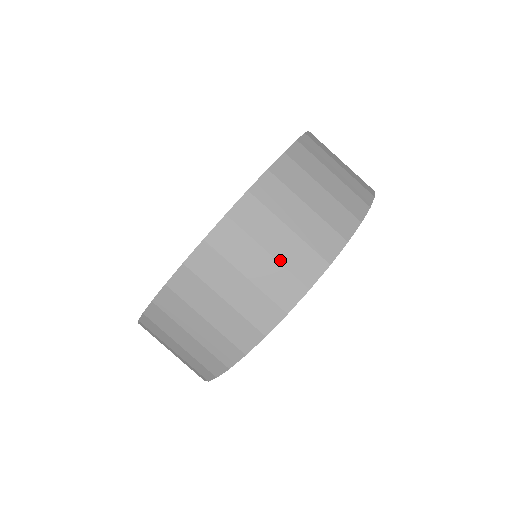
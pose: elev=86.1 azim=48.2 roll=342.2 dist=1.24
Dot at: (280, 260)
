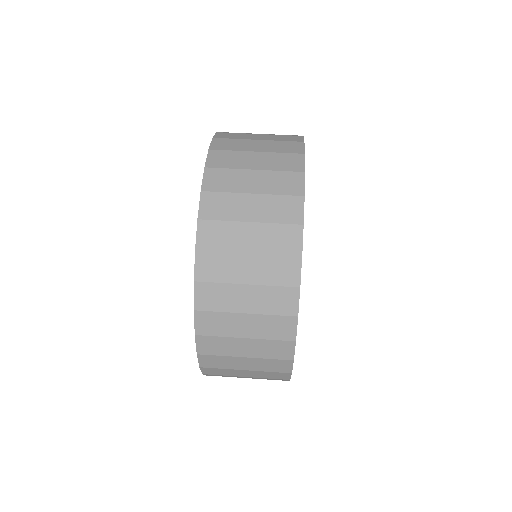
Dot at: (269, 151)
